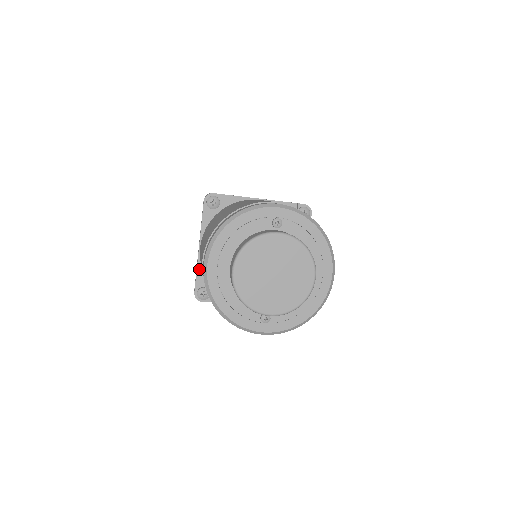
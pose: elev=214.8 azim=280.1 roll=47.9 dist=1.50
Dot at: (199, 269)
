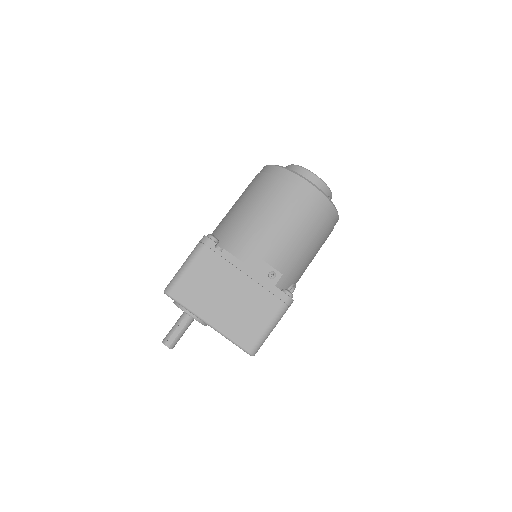
Dot at: occluded
